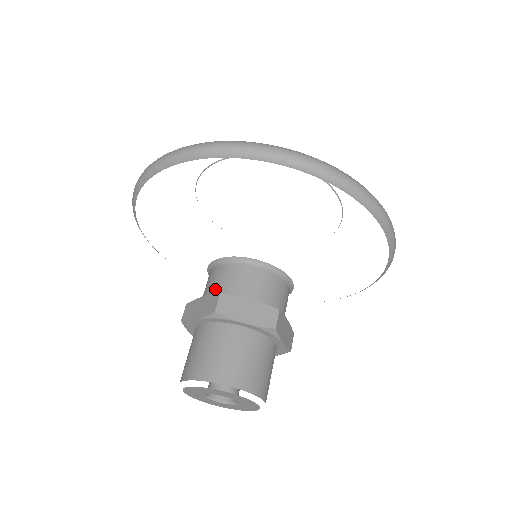
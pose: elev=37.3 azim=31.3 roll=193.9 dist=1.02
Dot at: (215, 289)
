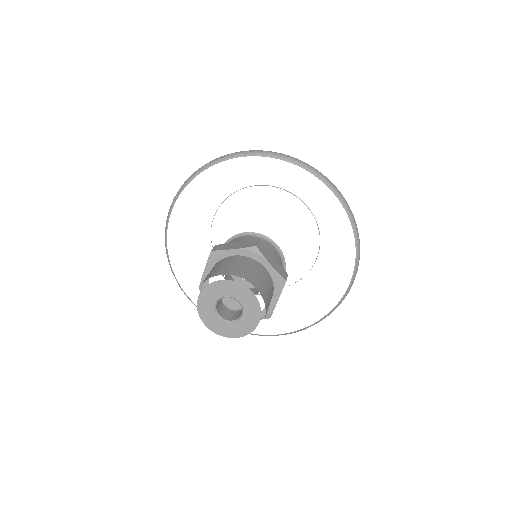
Dot at: occluded
